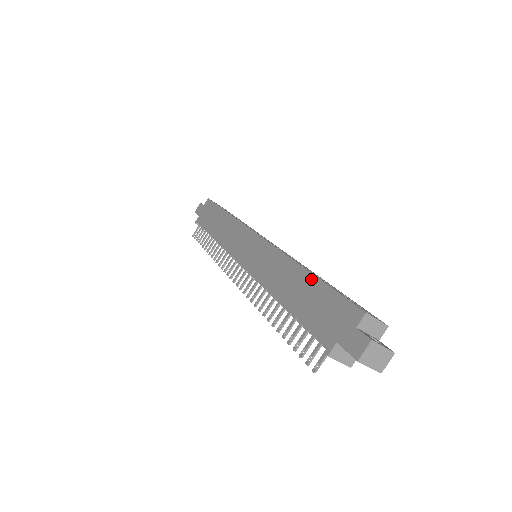
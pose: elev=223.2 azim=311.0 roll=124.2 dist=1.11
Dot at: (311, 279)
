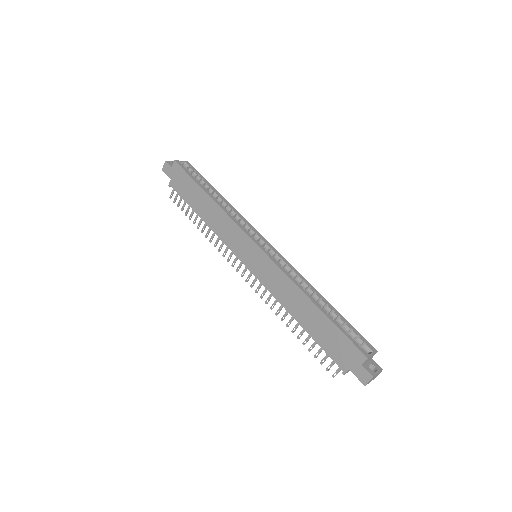
Dot at: (321, 314)
